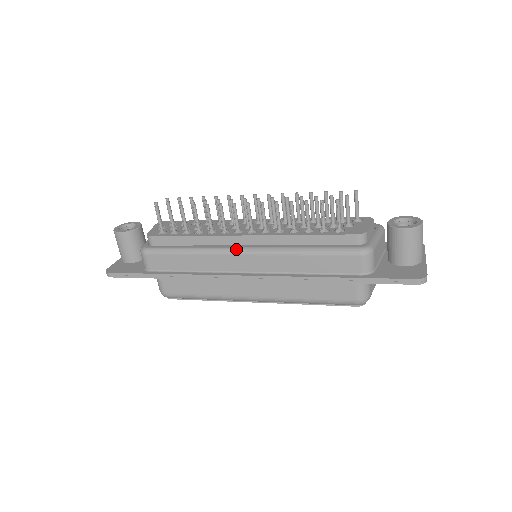
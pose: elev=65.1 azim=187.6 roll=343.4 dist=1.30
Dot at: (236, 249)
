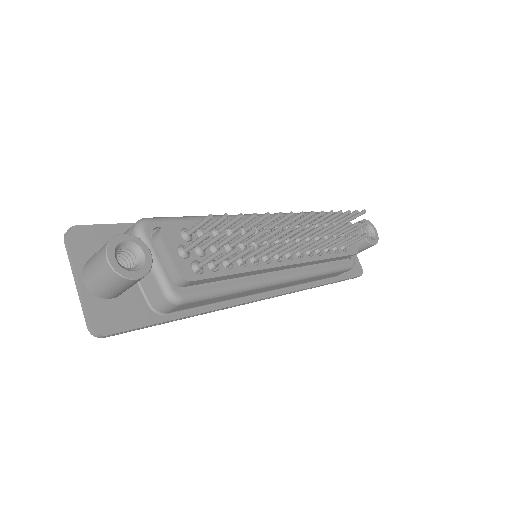
Dot at: (279, 280)
